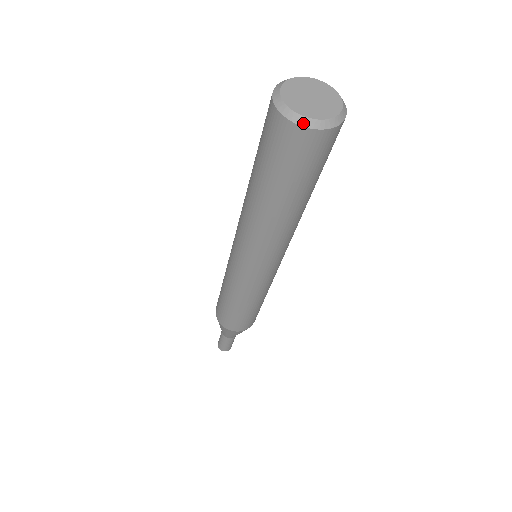
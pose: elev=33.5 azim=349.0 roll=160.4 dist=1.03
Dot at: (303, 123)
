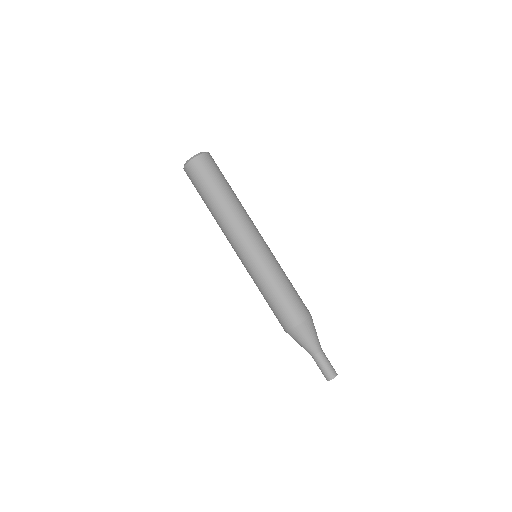
Dot at: (200, 154)
